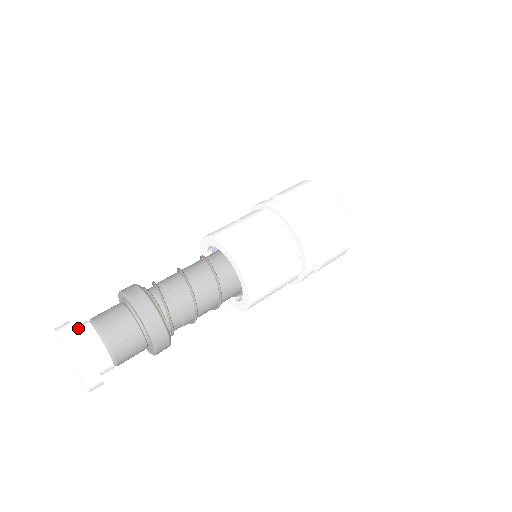
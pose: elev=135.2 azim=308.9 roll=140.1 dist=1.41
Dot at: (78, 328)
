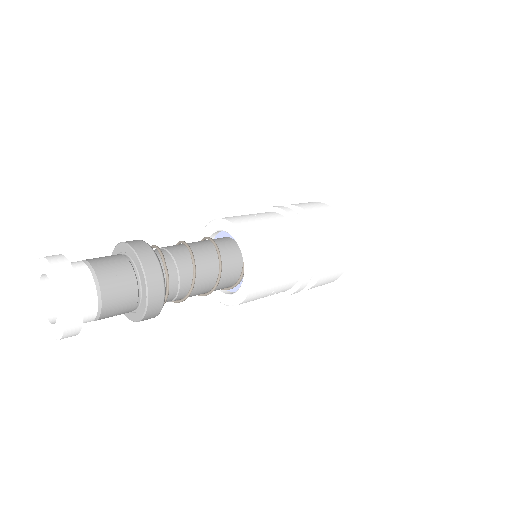
Dot at: occluded
